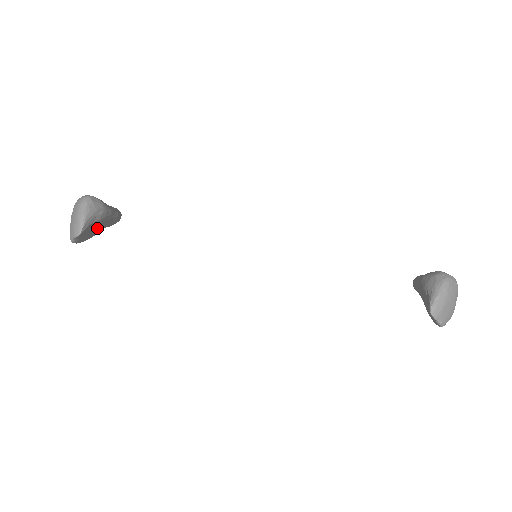
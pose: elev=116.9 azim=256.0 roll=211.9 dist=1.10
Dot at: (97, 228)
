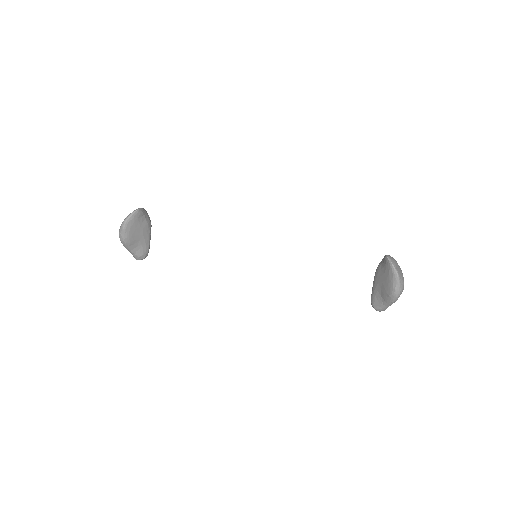
Dot at: (140, 231)
